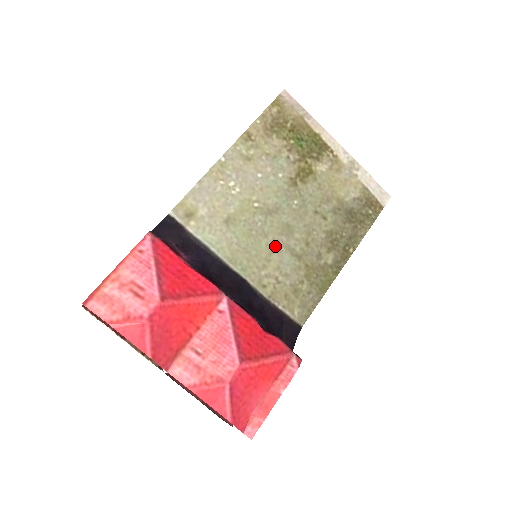
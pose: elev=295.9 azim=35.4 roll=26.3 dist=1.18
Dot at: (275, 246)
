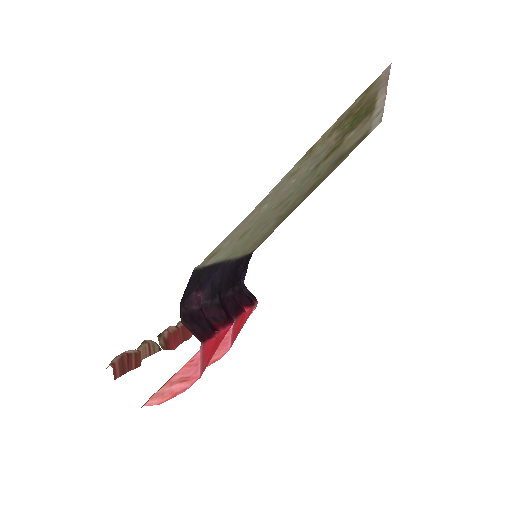
Dot at: (268, 223)
